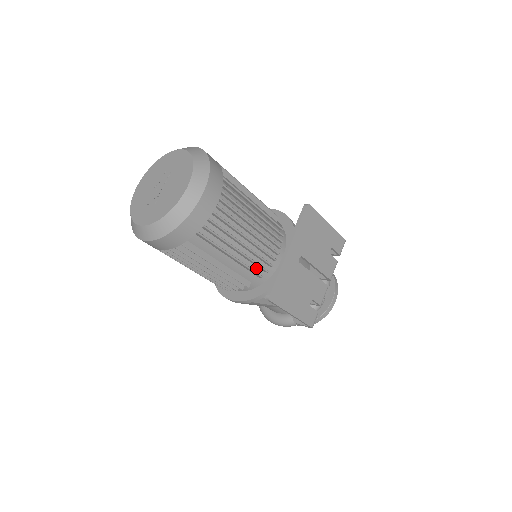
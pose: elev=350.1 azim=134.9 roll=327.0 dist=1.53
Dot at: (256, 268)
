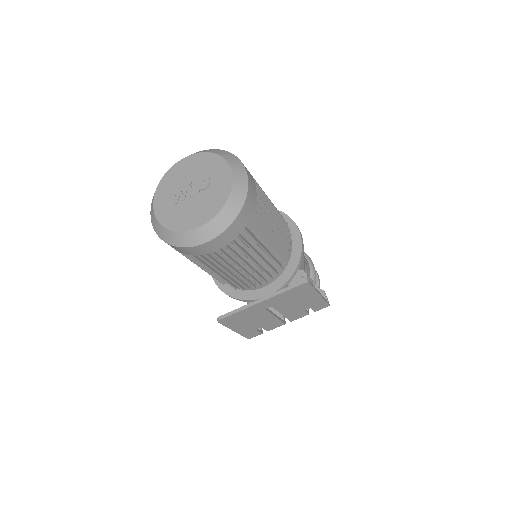
Dot at: occluded
